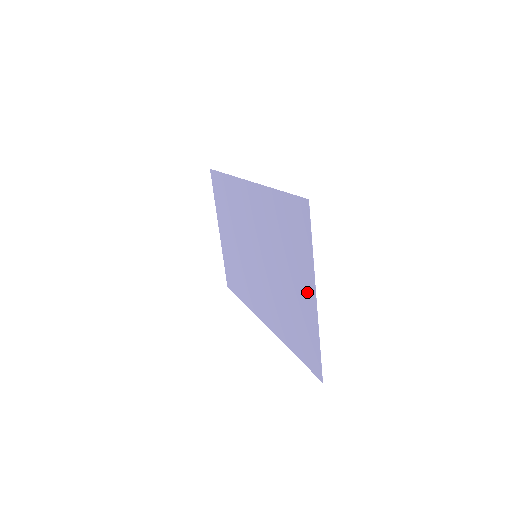
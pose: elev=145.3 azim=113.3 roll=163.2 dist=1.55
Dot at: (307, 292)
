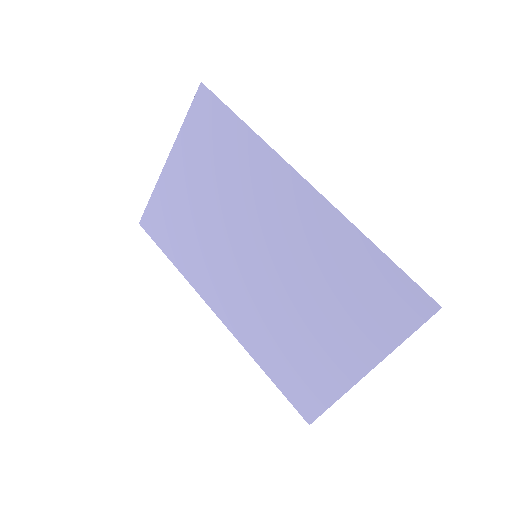
Dot at: (352, 359)
